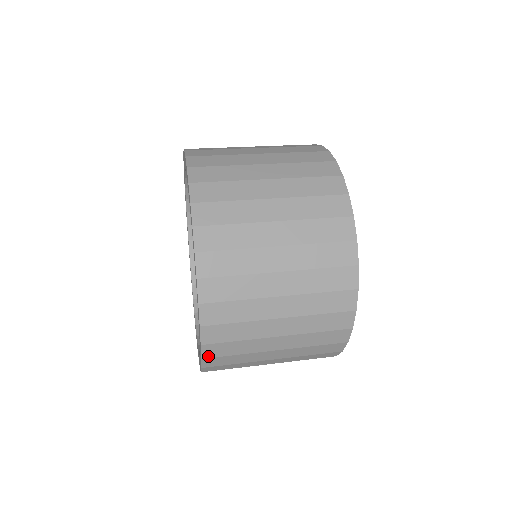
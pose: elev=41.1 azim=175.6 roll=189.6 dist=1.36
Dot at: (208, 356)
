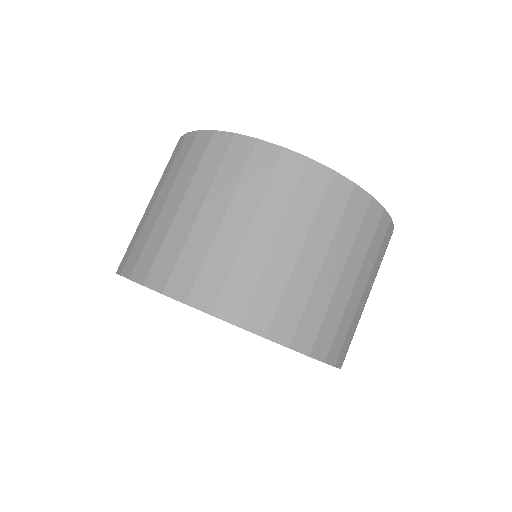
Dot at: (309, 348)
